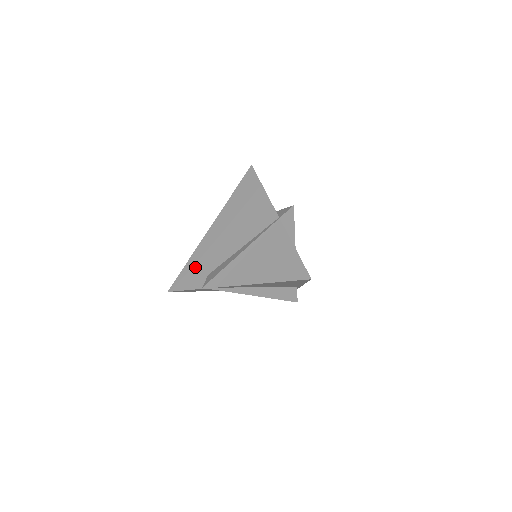
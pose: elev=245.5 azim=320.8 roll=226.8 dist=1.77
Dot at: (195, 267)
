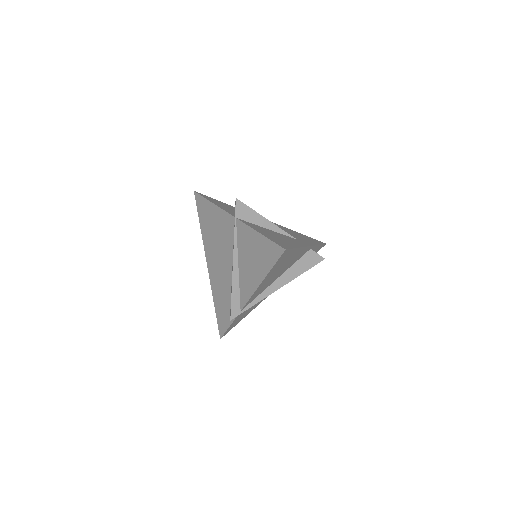
Dot at: (220, 305)
